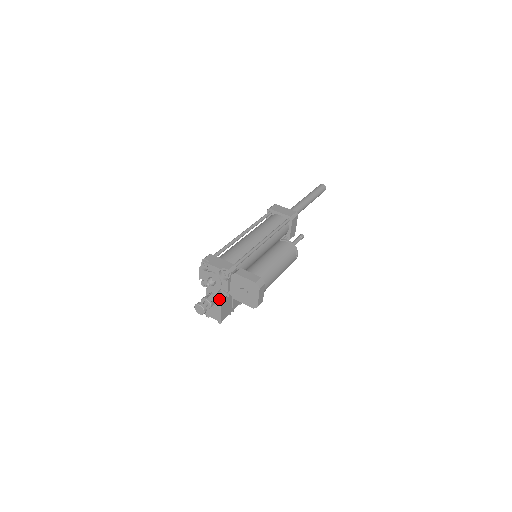
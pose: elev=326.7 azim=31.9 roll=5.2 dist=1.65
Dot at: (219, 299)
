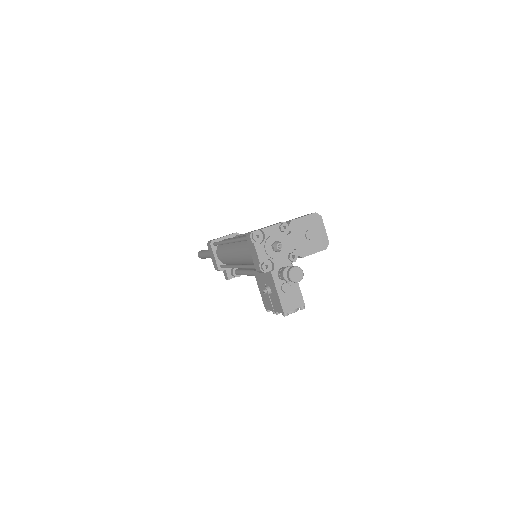
Dot at: occluded
